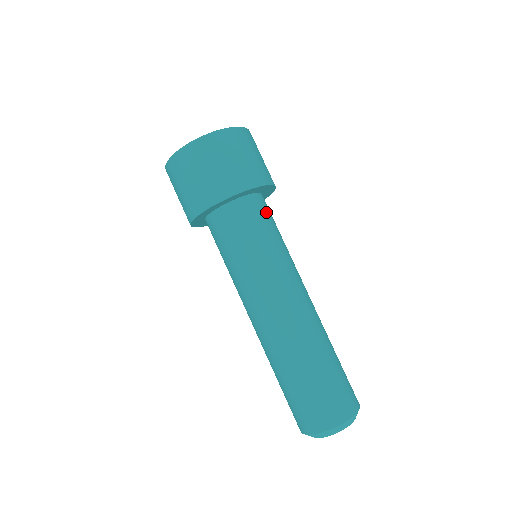
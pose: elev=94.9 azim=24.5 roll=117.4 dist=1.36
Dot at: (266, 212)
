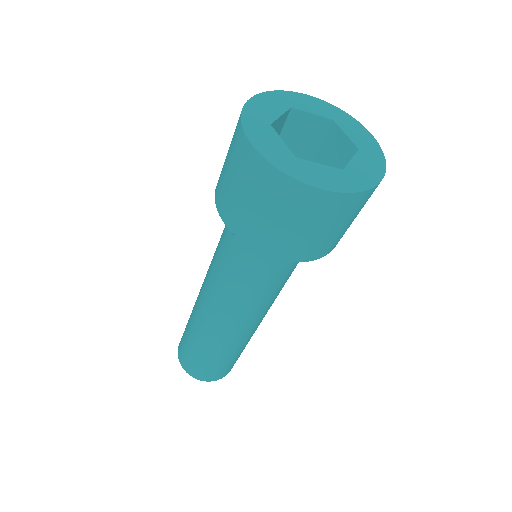
Dot at: occluded
